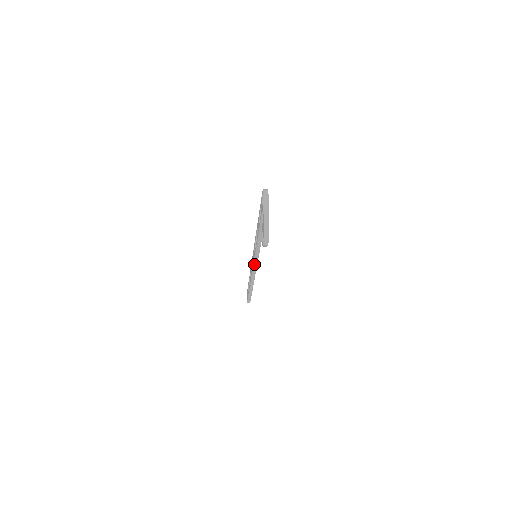
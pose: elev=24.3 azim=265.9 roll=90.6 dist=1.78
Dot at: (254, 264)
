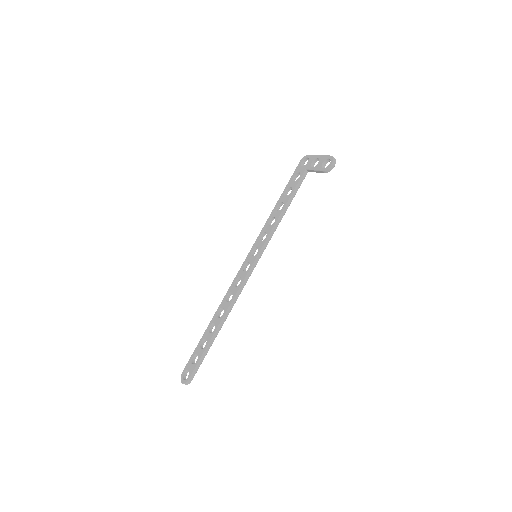
Dot at: (253, 265)
